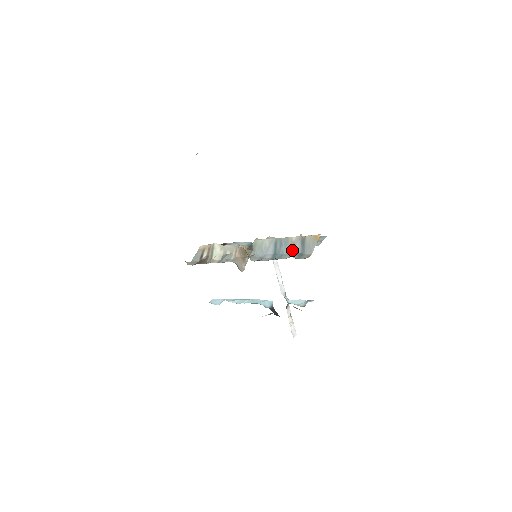
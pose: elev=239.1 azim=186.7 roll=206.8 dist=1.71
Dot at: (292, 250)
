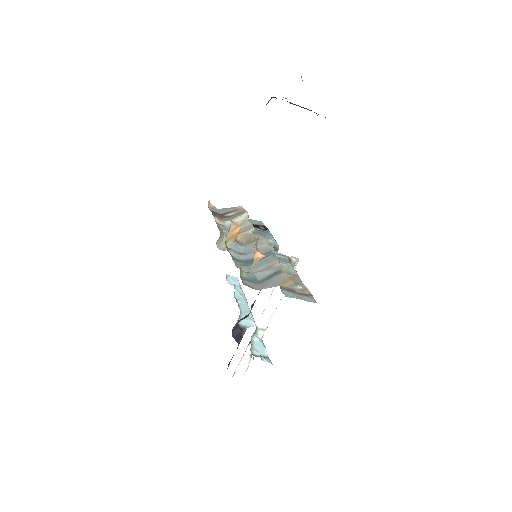
Dot at: (259, 270)
